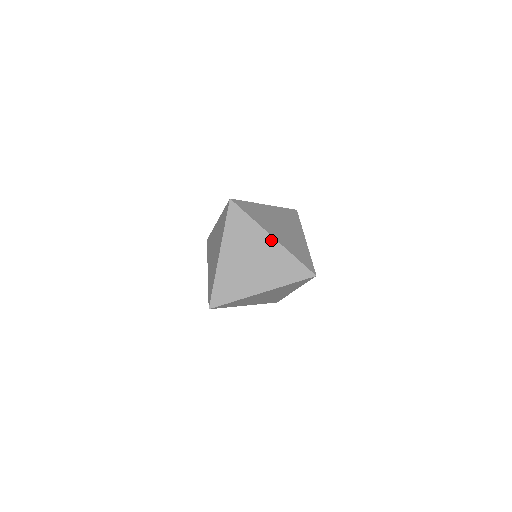
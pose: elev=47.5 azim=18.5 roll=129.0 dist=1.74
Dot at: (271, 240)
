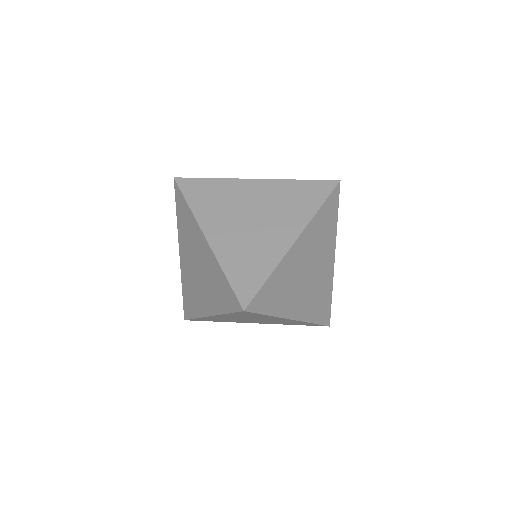
Dot at: (256, 183)
